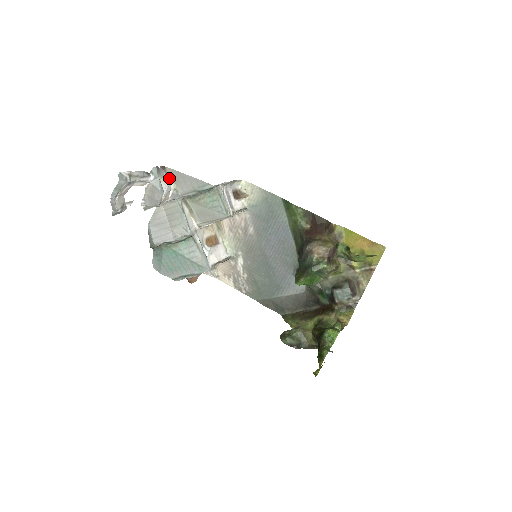
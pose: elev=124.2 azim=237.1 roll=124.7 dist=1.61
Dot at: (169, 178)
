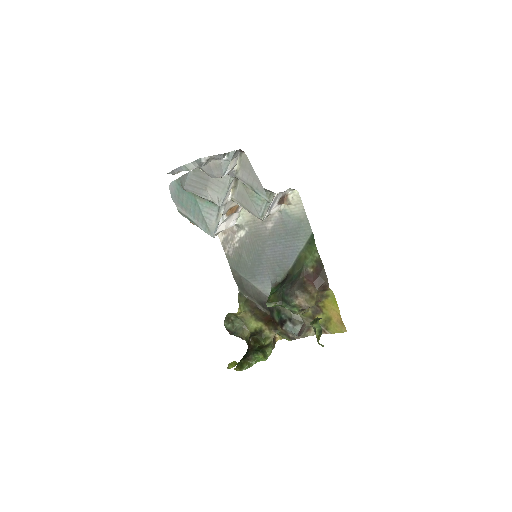
Dot at: (239, 159)
